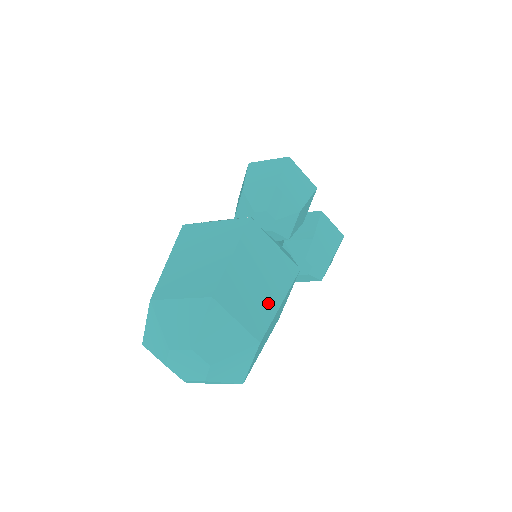
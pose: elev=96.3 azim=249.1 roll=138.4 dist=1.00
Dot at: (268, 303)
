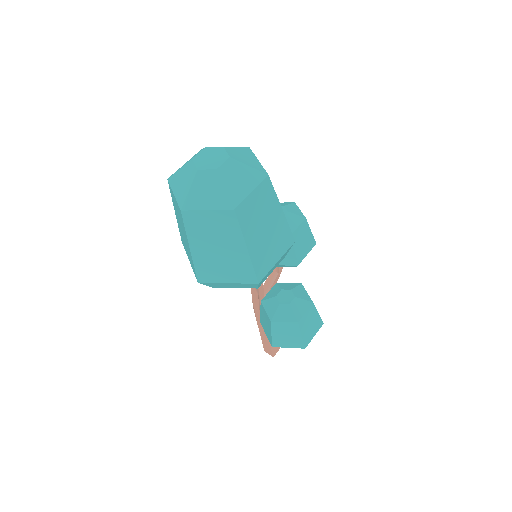
Dot at: occluded
